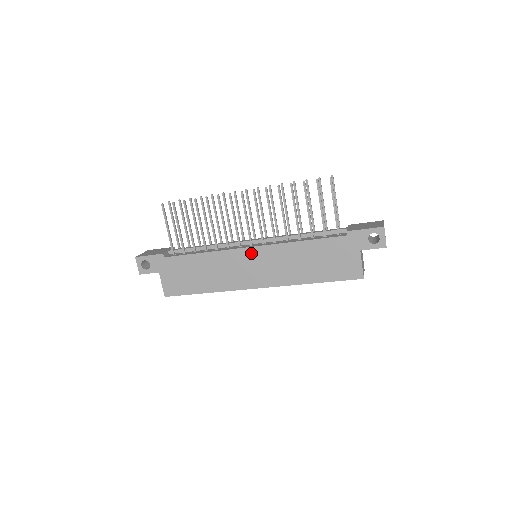
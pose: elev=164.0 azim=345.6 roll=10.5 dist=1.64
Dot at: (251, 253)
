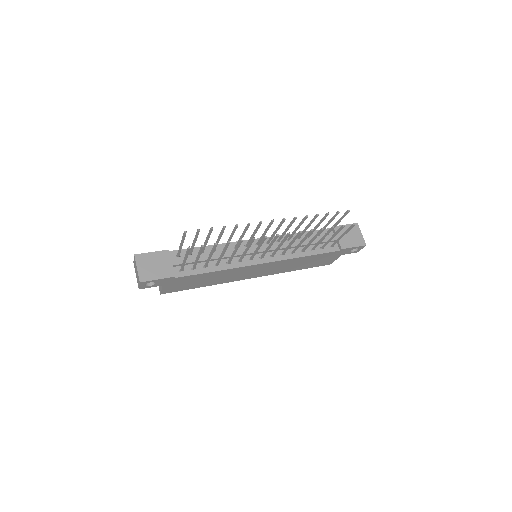
Dot at: (262, 266)
